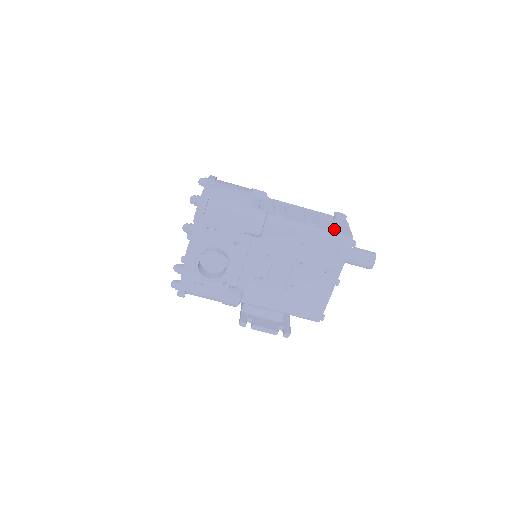
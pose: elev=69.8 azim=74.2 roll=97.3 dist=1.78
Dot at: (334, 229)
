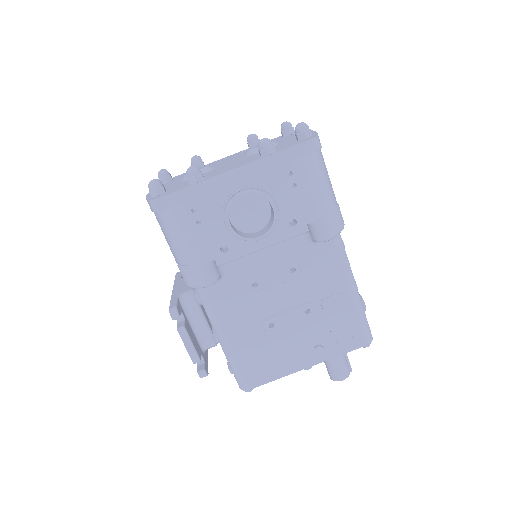
Dot at: occluded
